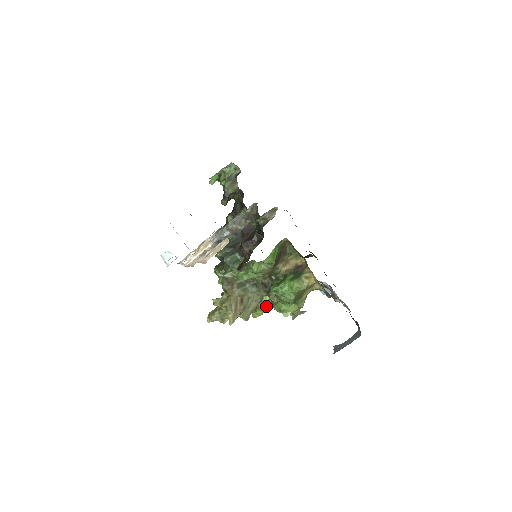
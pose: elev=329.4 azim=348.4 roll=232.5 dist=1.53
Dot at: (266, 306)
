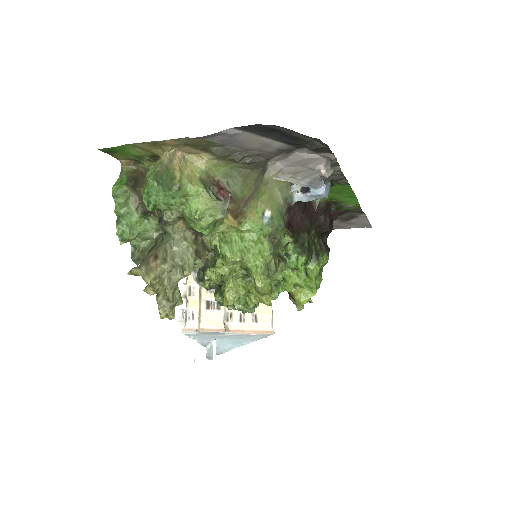
Dot at: (244, 259)
